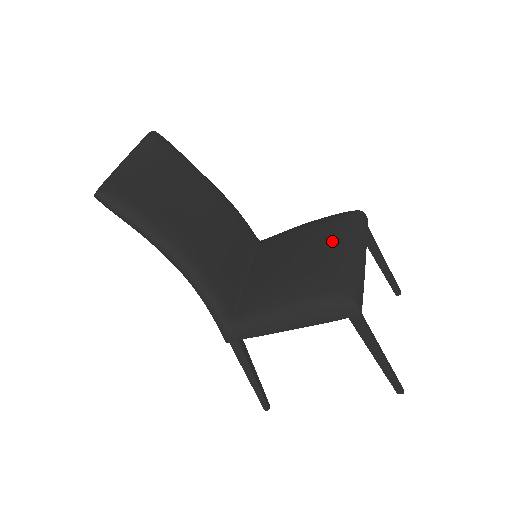
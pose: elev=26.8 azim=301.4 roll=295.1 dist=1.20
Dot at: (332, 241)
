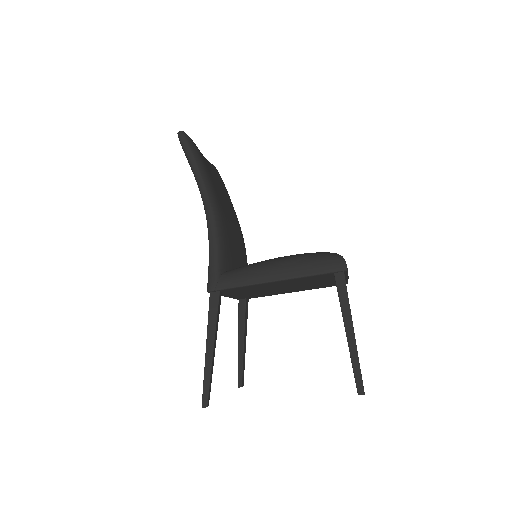
Dot at: occluded
